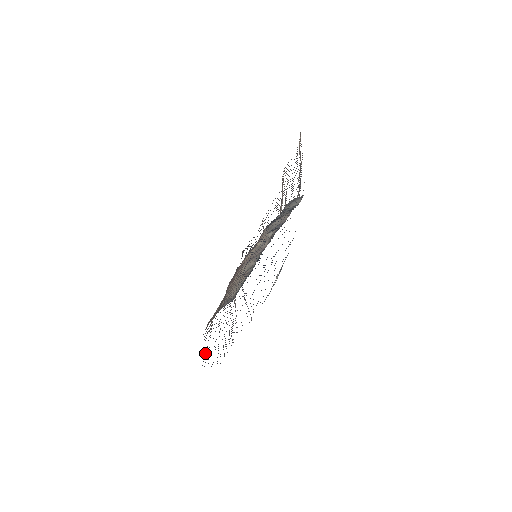
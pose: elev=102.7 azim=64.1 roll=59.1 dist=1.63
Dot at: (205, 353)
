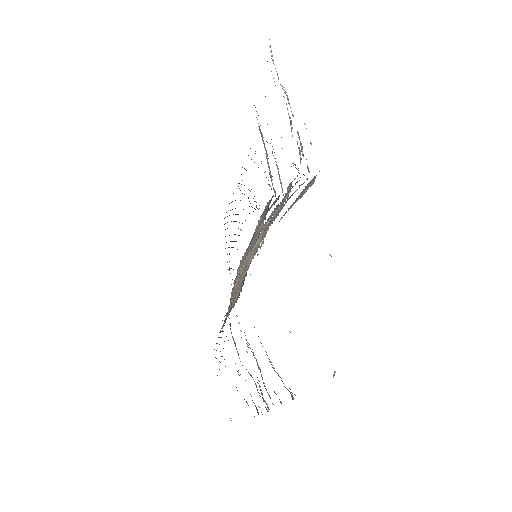
Dot at: occluded
